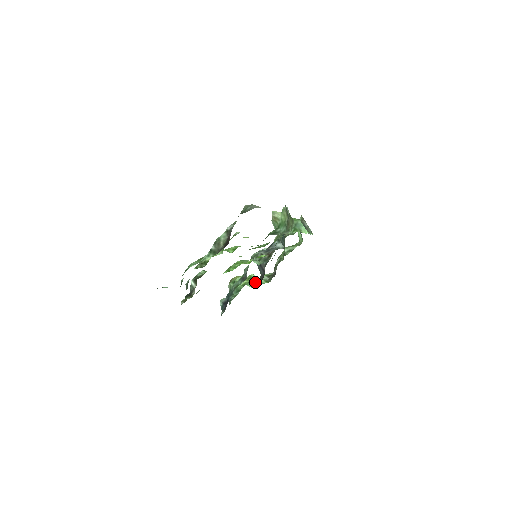
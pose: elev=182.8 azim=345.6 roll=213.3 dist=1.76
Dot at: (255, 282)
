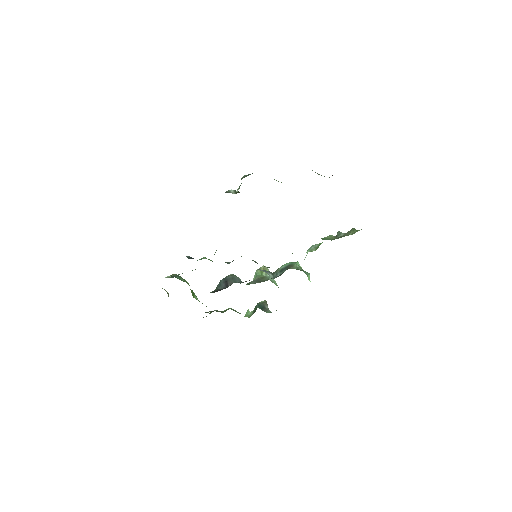
Dot at: occluded
